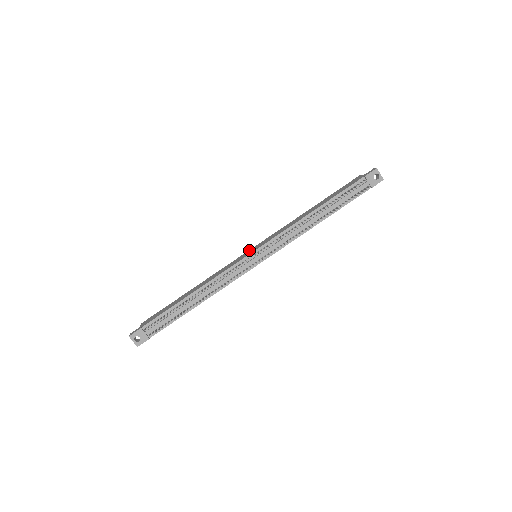
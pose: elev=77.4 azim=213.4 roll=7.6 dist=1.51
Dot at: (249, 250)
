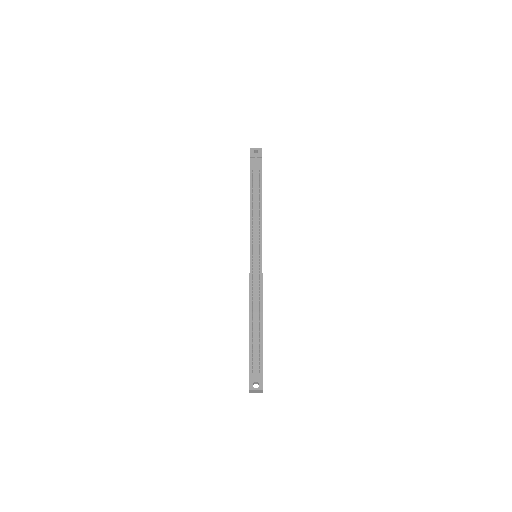
Dot at: occluded
